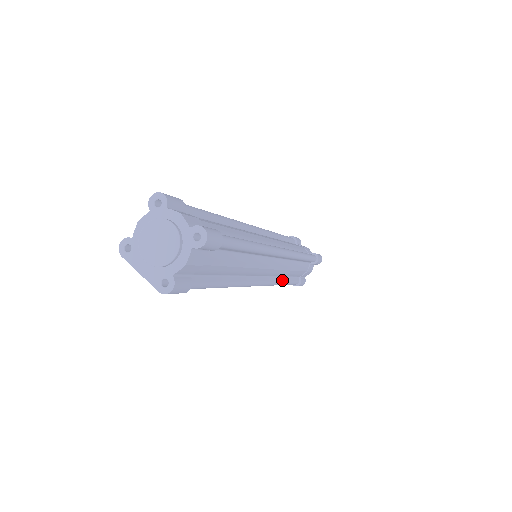
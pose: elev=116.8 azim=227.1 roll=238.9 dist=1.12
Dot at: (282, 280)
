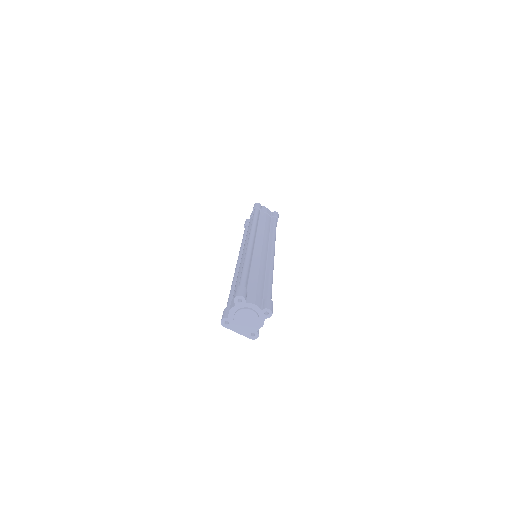
Dot at: occluded
